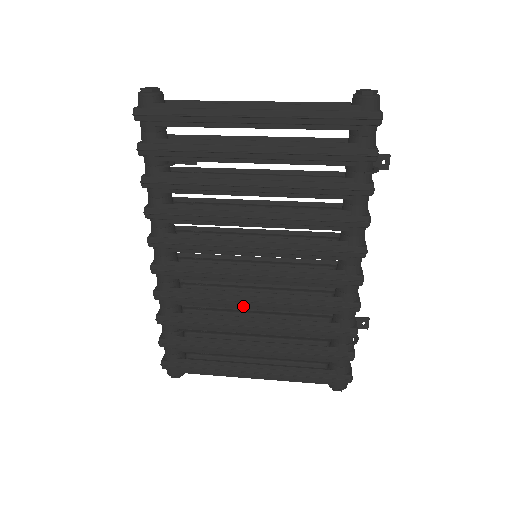
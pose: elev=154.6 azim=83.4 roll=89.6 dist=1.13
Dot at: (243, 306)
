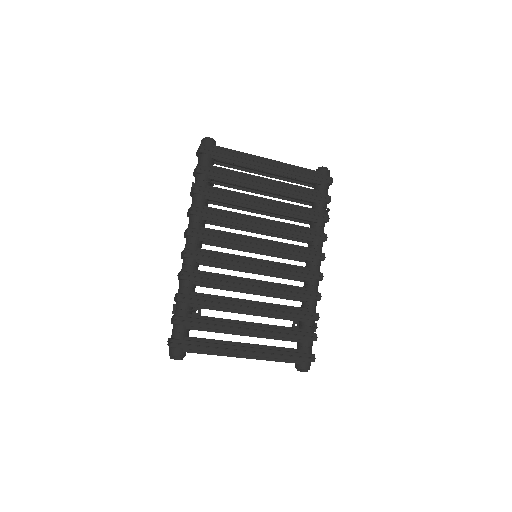
Dot at: (246, 290)
